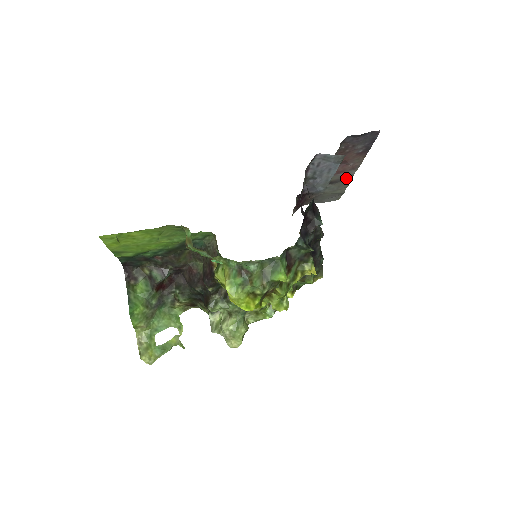
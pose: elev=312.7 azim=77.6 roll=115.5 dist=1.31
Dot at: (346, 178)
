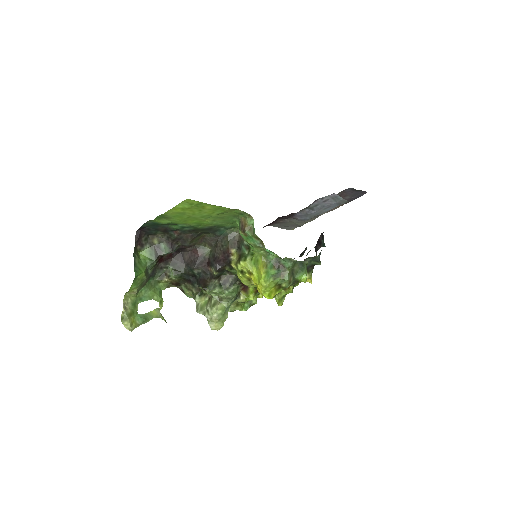
Dot at: occluded
